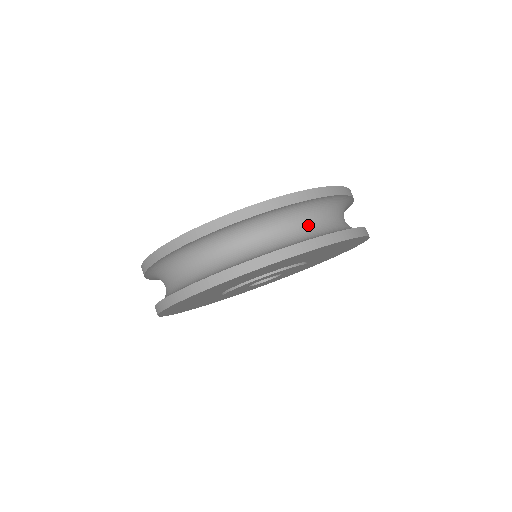
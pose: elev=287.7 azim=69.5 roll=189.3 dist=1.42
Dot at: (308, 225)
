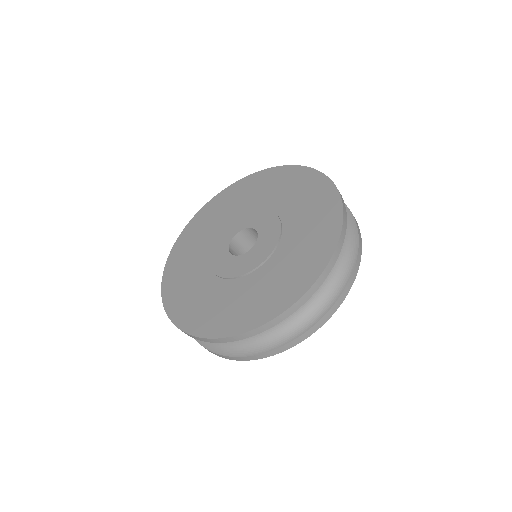
Dot at: occluded
